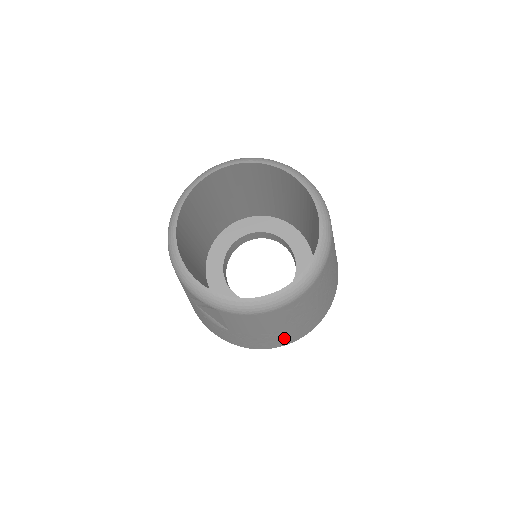
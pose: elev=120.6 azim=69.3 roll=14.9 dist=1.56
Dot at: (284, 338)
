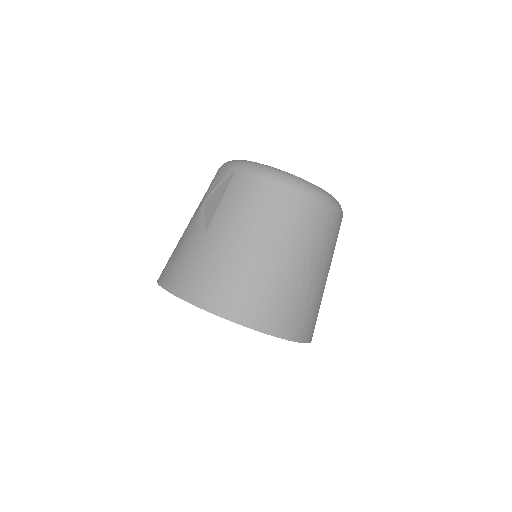
Dot at: (237, 285)
